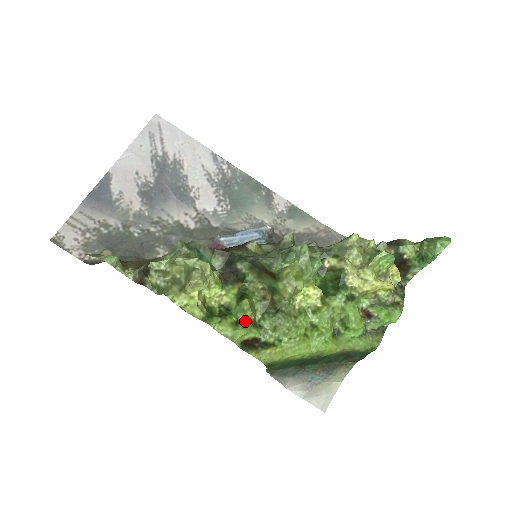
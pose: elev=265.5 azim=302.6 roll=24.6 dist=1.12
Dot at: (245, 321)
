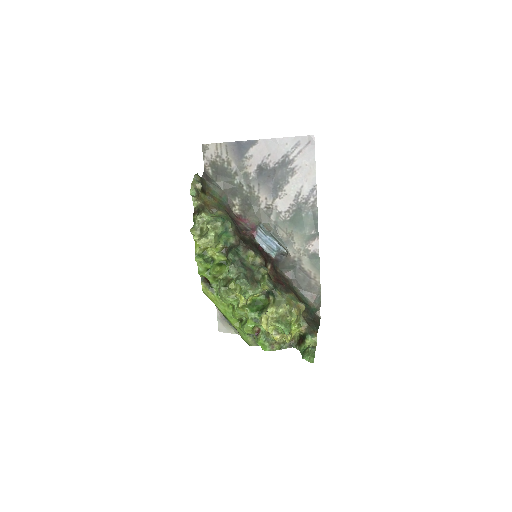
Dot at: (211, 273)
